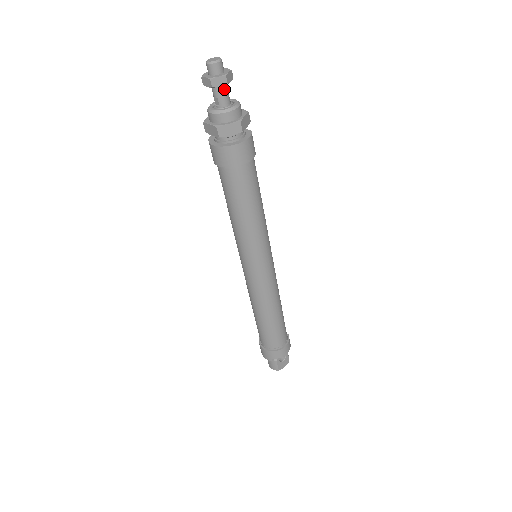
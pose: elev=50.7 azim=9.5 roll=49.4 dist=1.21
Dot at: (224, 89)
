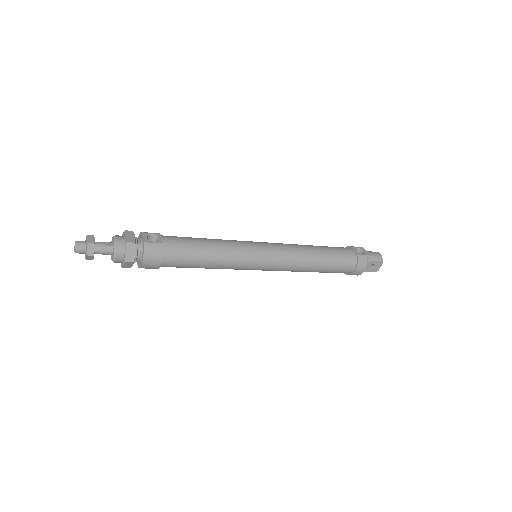
Dot at: (99, 252)
